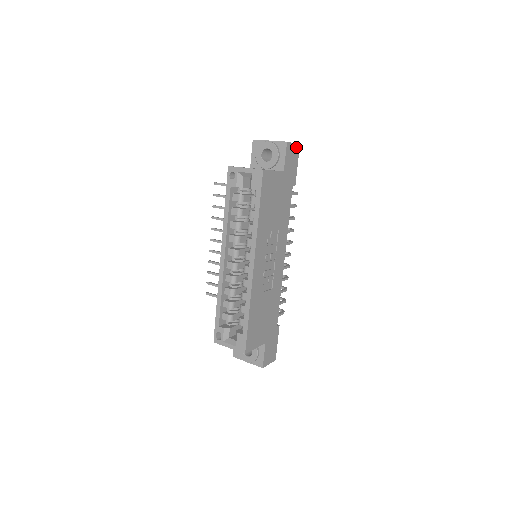
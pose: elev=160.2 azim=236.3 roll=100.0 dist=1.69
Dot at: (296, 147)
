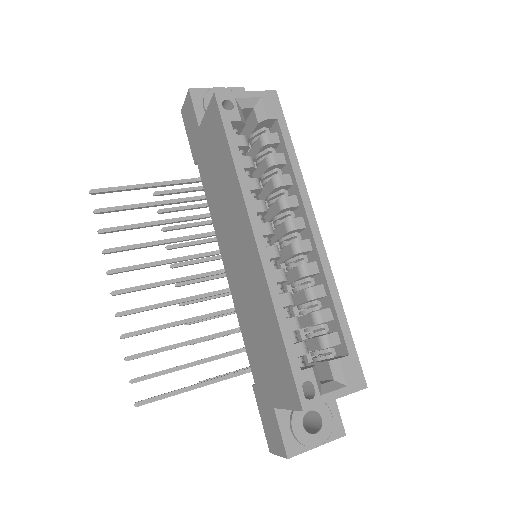
Dot at: occluded
